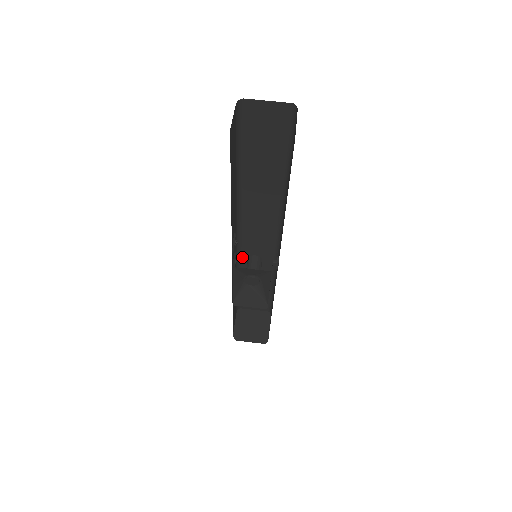
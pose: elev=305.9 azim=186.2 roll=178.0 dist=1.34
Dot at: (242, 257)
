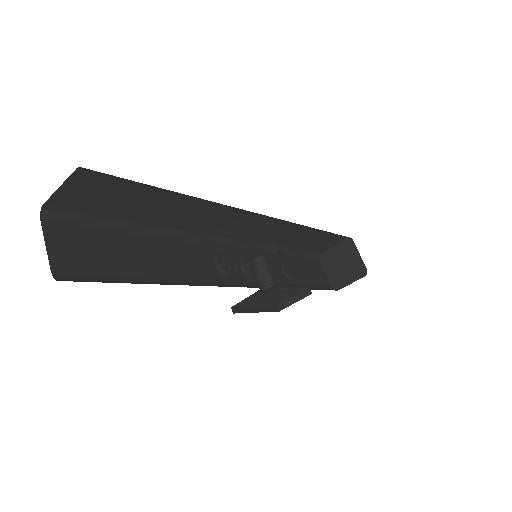
Dot at: (260, 242)
